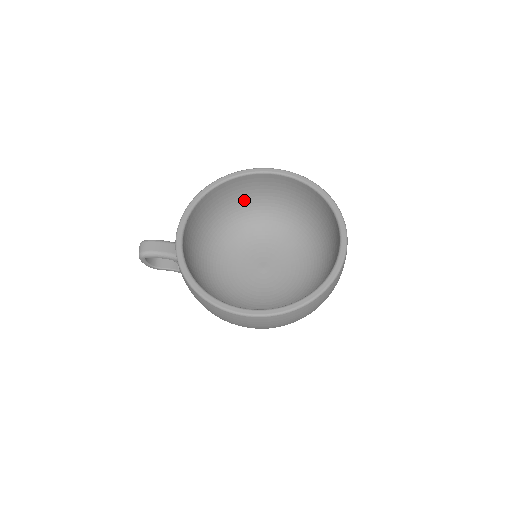
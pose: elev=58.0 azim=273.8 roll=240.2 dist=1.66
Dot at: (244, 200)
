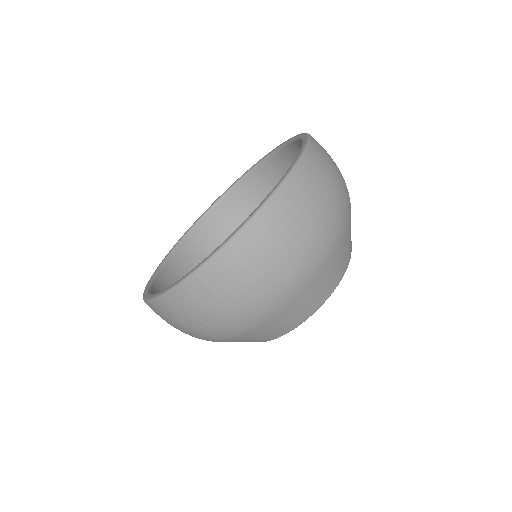
Dot at: occluded
